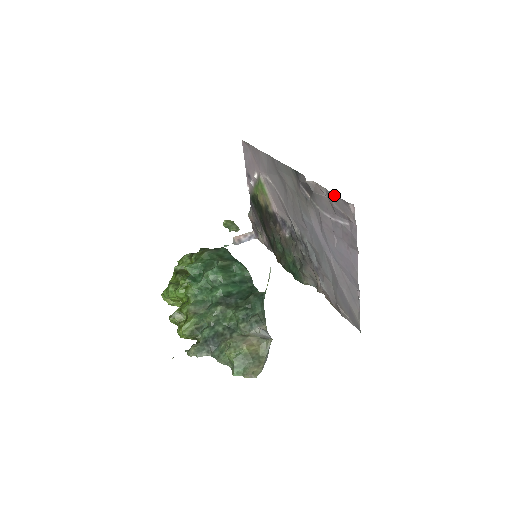
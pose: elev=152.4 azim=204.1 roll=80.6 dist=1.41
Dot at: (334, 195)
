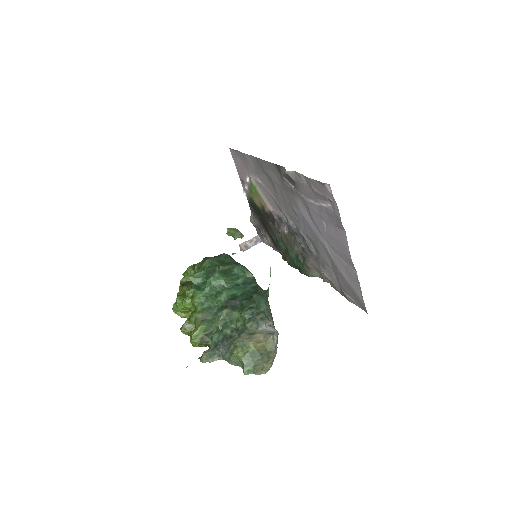
Dot at: (311, 179)
